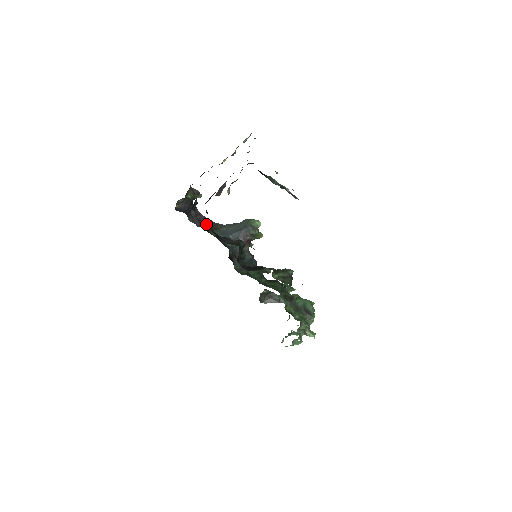
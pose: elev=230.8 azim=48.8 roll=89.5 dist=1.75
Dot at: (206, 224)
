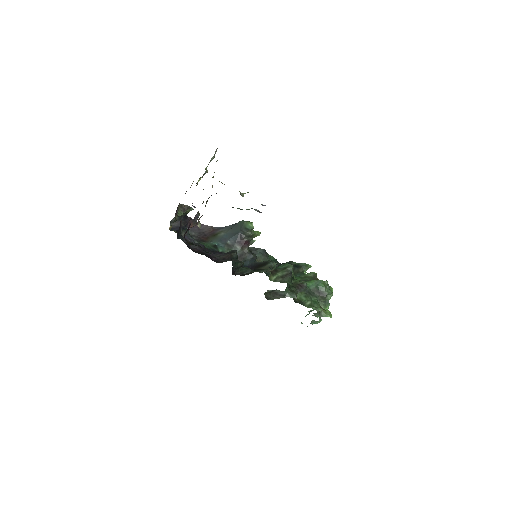
Dot at: (205, 232)
